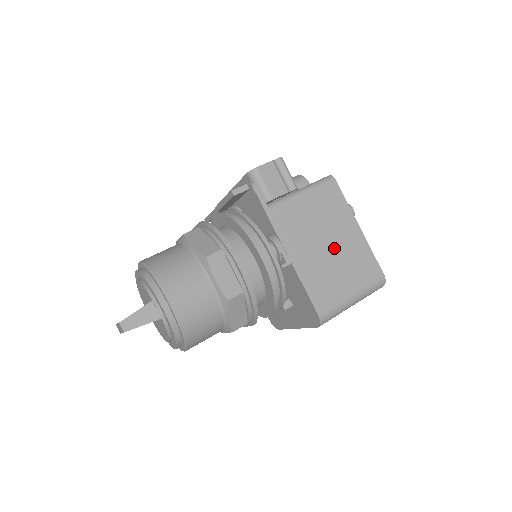
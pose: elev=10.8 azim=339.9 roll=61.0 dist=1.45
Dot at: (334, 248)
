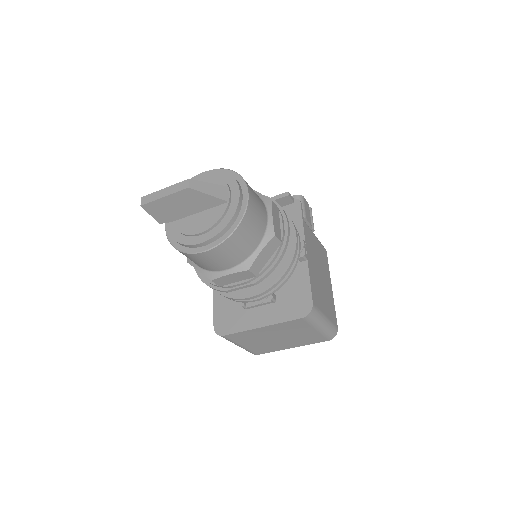
Dot at: (323, 281)
